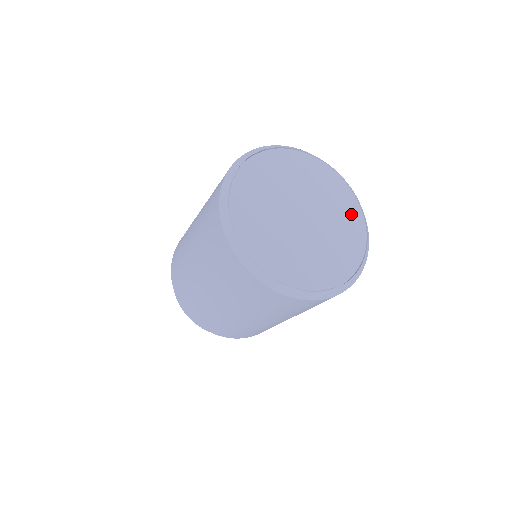
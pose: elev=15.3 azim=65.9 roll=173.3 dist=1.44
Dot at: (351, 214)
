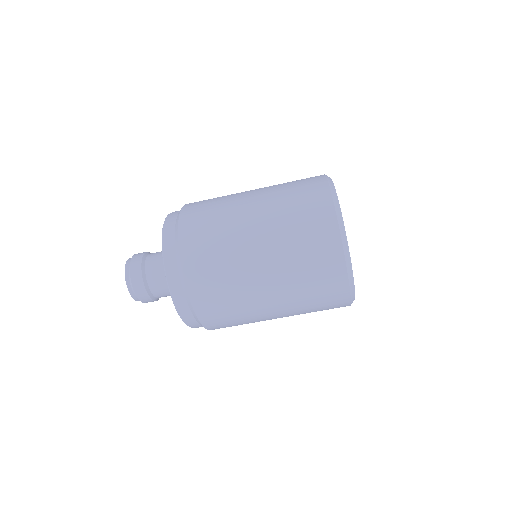
Dot at: occluded
